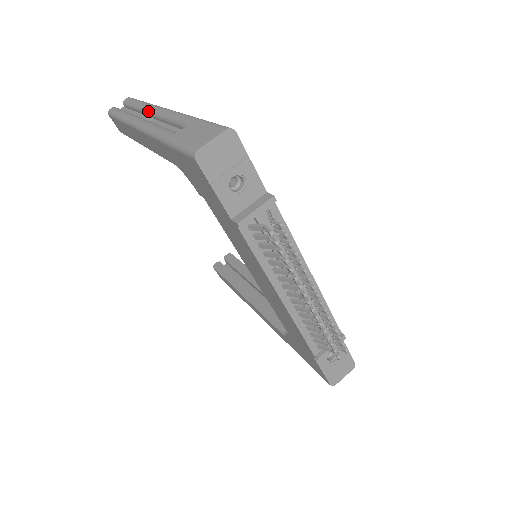
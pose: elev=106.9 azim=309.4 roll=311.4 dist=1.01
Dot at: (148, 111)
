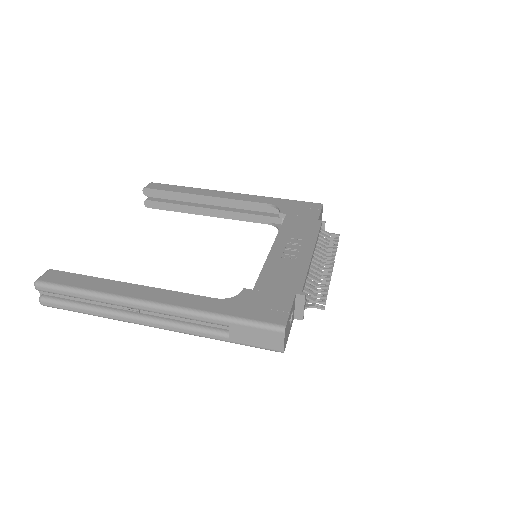
Dot at: (125, 308)
